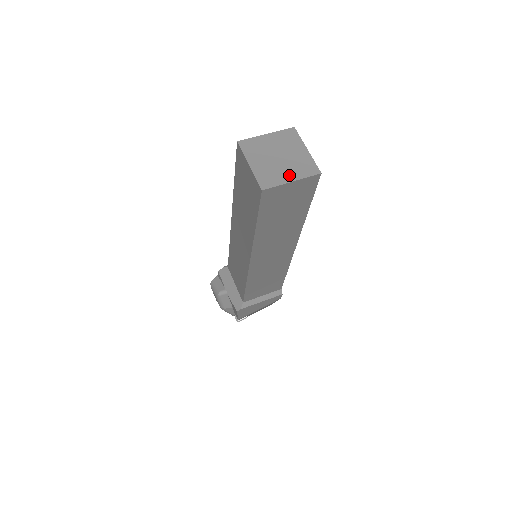
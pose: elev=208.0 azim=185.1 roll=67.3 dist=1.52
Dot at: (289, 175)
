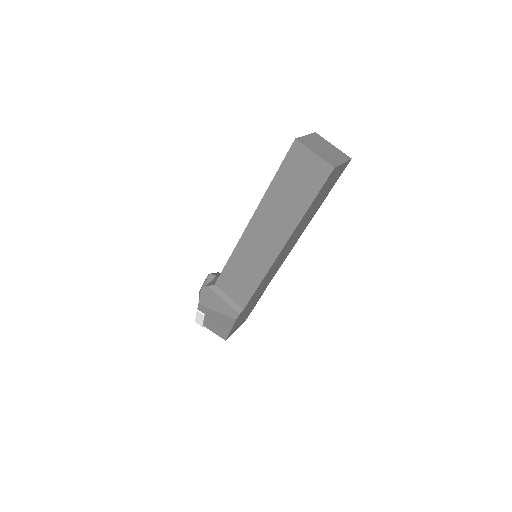
Dot at: (317, 152)
